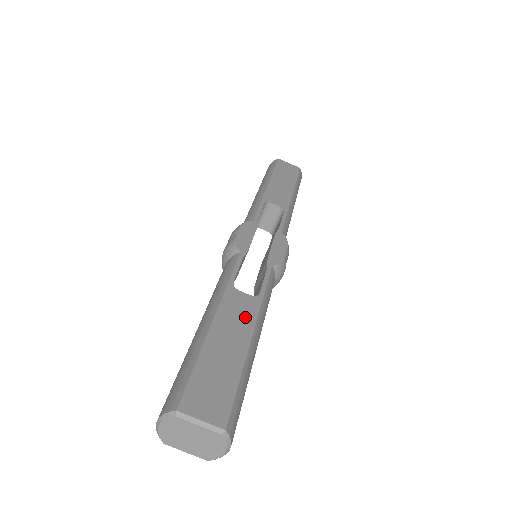
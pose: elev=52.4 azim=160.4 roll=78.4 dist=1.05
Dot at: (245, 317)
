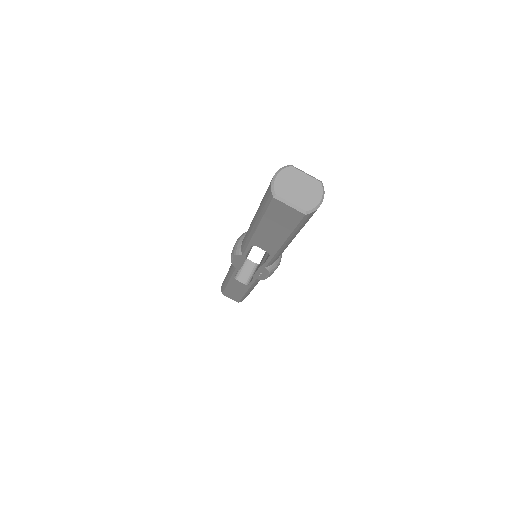
Dot at: occluded
